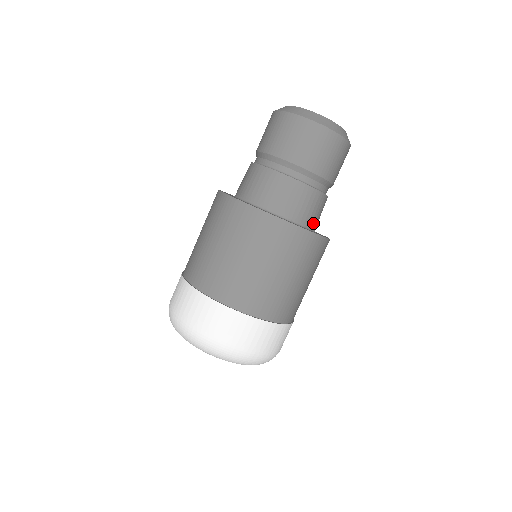
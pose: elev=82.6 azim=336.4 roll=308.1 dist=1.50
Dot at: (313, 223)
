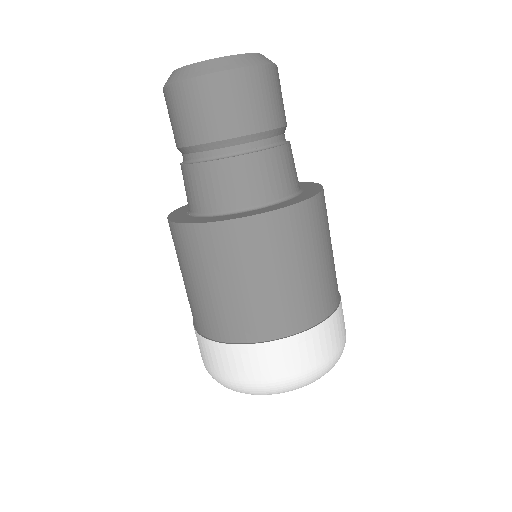
Dot at: (297, 183)
